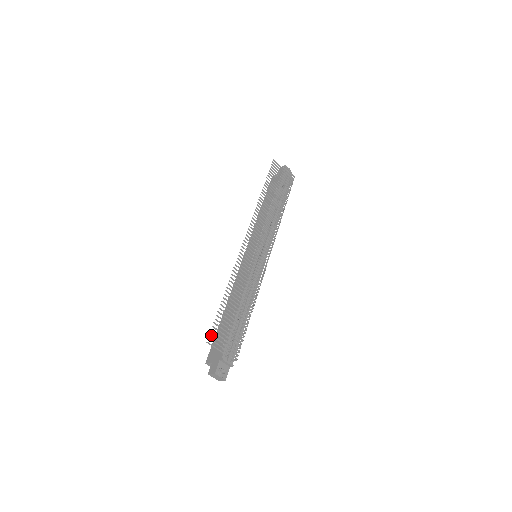
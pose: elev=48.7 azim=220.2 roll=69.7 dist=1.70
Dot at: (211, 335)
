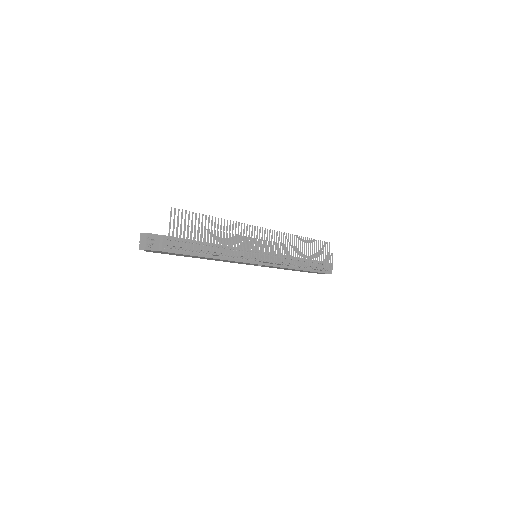
Dot at: occluded
